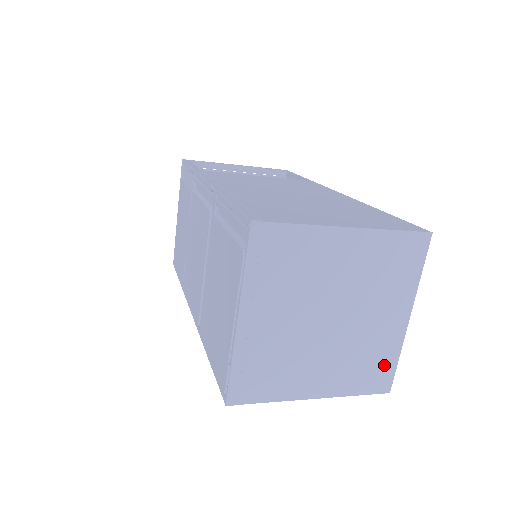
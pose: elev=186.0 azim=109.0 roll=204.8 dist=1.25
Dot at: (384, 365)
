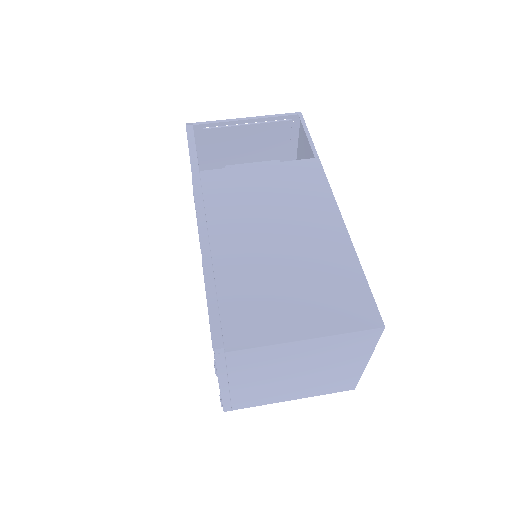
Dot at: (347, 382)
